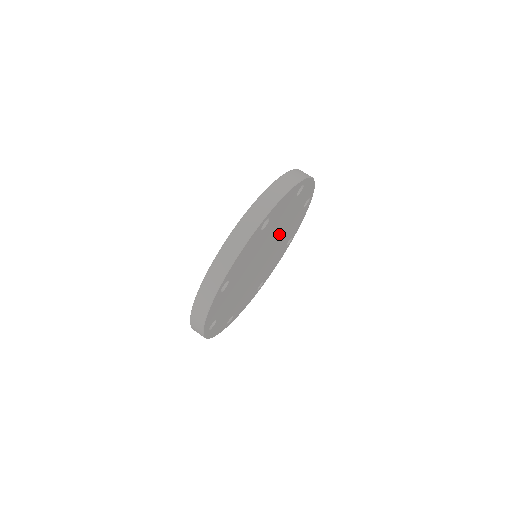
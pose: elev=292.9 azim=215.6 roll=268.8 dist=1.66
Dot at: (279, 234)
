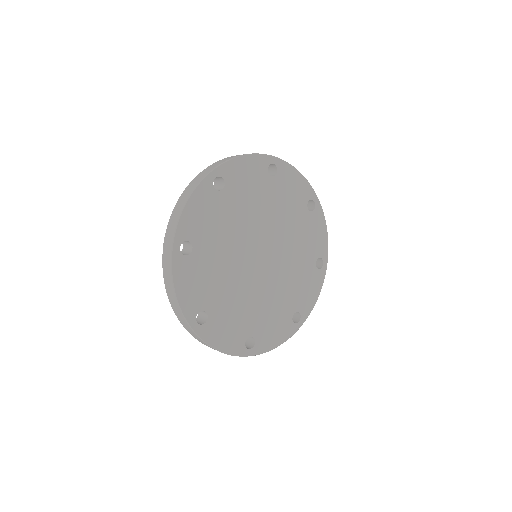
Dot at: (275, 228)
